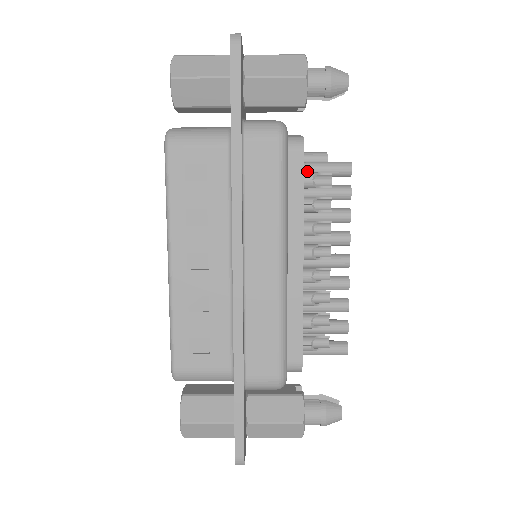
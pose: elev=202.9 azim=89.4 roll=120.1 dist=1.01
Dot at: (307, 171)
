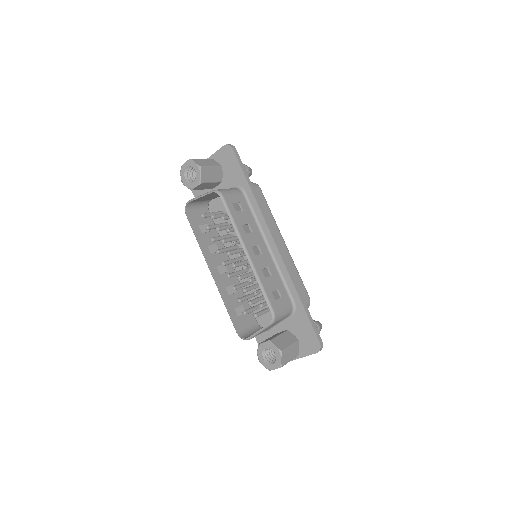
Dot at: occluded
